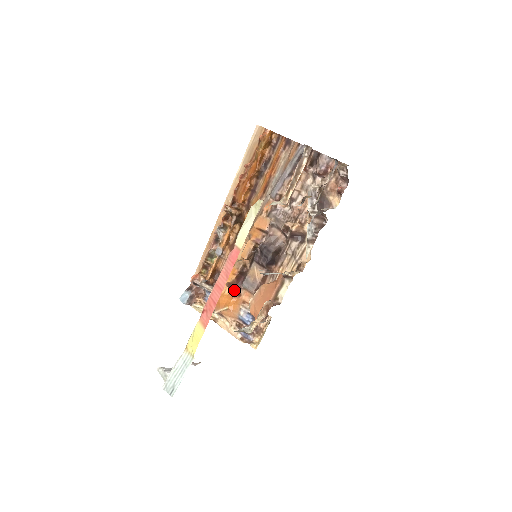
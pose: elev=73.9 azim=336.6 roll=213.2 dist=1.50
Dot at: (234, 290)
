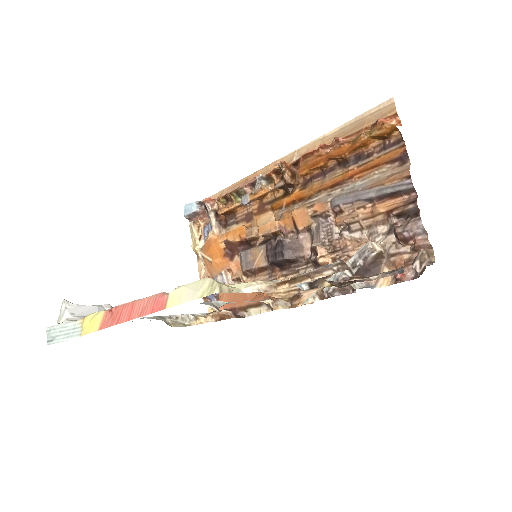
Dot at: (231, 249)
